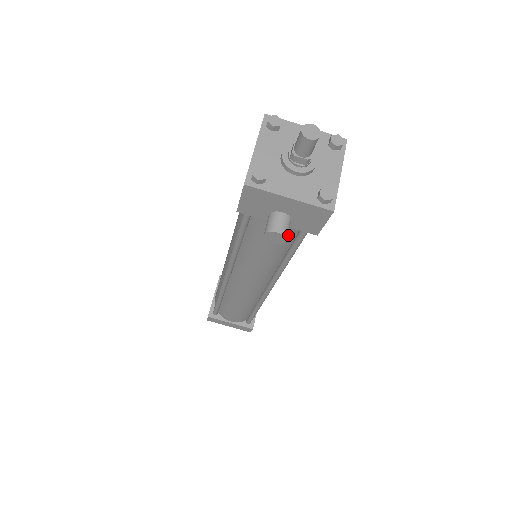
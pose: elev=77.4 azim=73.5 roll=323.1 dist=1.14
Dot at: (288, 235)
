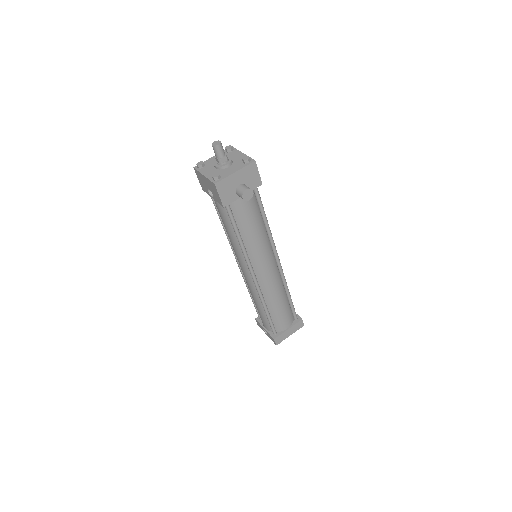
Dot at: (253, 203)
